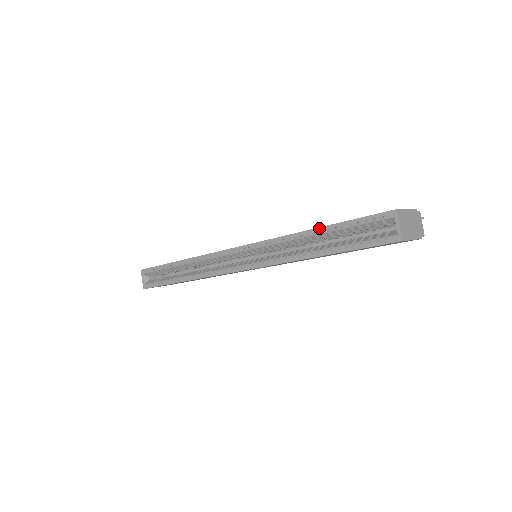
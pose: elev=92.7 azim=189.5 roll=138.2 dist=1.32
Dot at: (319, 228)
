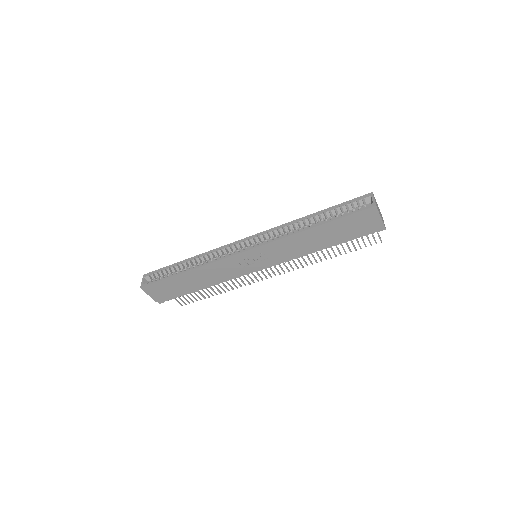
Dot at: (317, 212)
